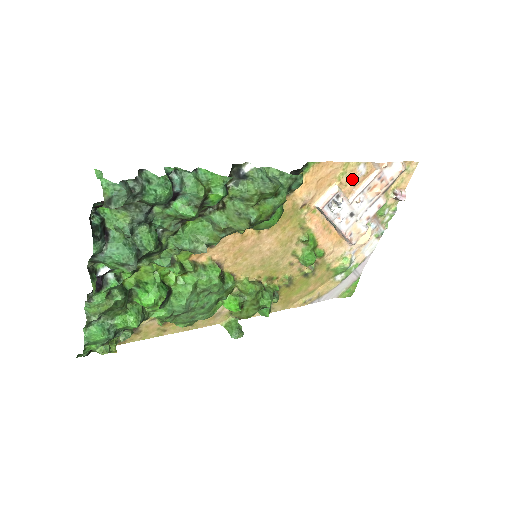
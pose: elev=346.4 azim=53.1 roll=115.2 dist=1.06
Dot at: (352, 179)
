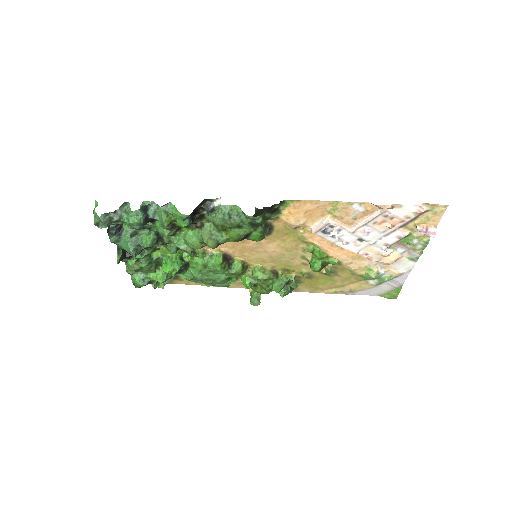
Dot at: (348, 214)
